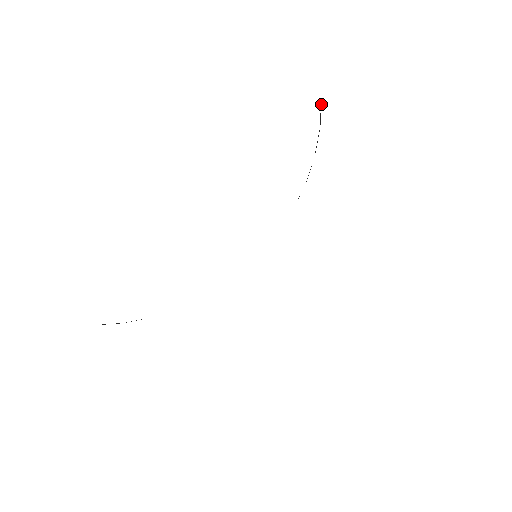
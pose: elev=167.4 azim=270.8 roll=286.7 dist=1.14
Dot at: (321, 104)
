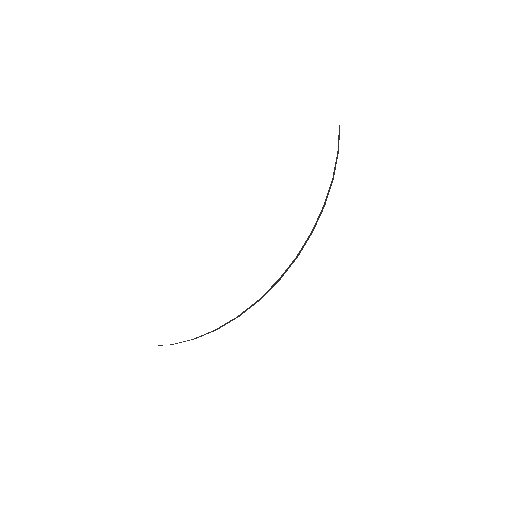
Dot at: occluded
